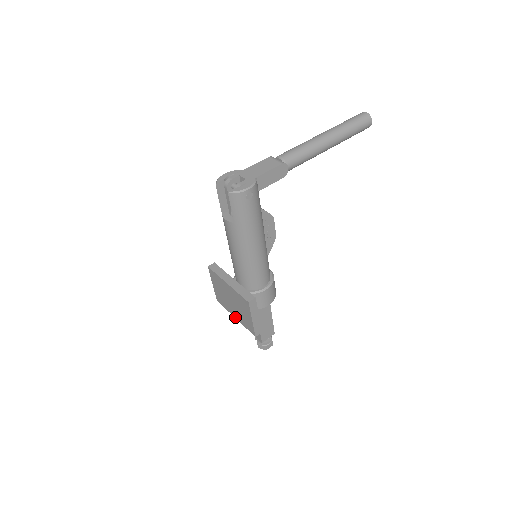
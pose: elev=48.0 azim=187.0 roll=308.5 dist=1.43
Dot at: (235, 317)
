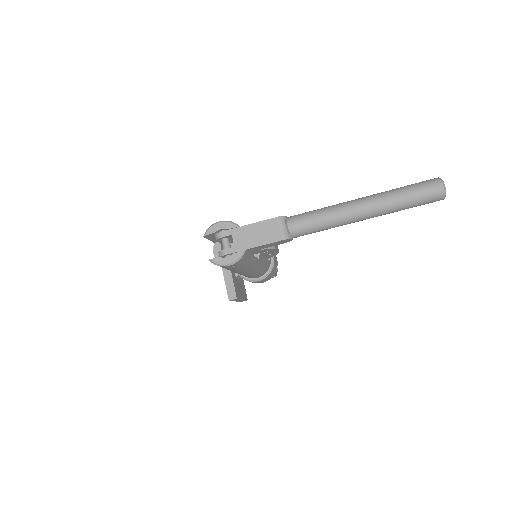
Dot at: occluded
